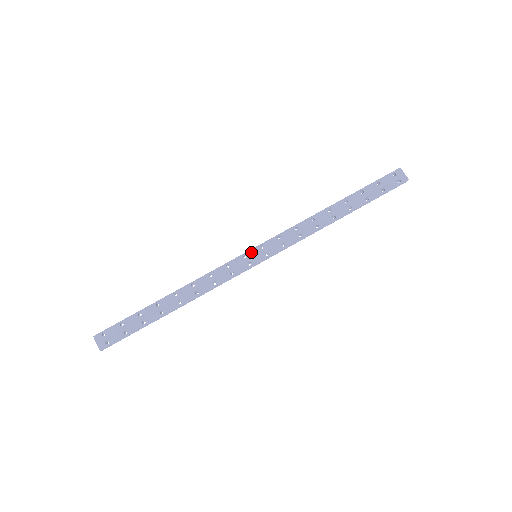
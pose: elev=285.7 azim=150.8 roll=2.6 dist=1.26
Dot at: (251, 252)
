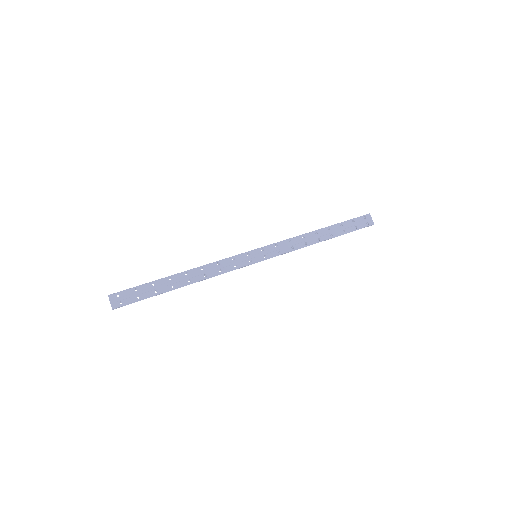
Dot at: (253, 252)
